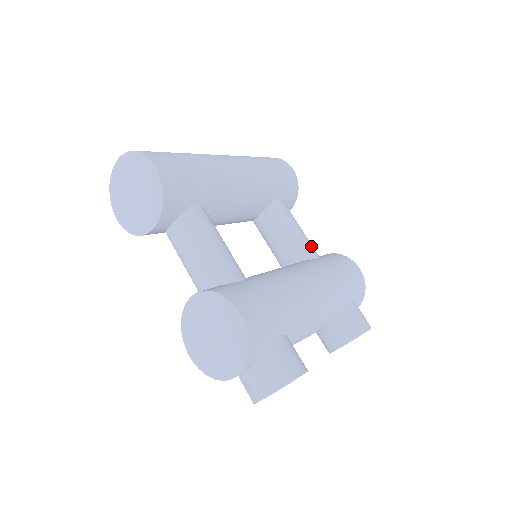
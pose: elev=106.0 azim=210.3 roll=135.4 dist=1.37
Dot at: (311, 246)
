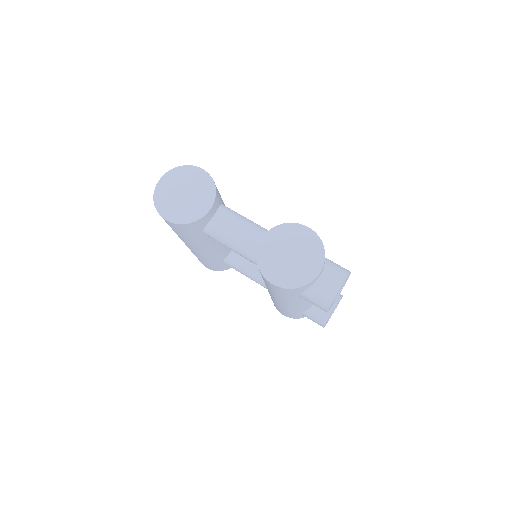
Dot at: occluded
